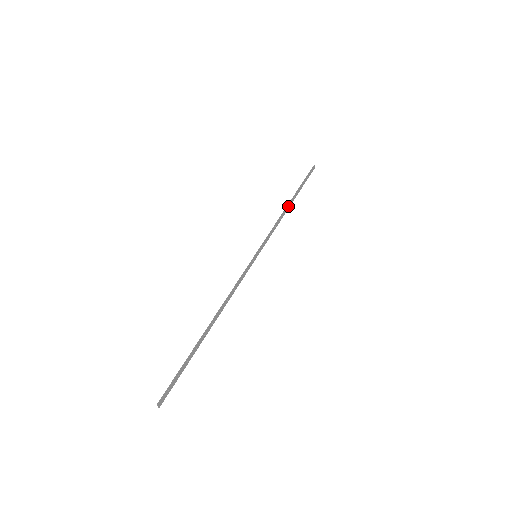
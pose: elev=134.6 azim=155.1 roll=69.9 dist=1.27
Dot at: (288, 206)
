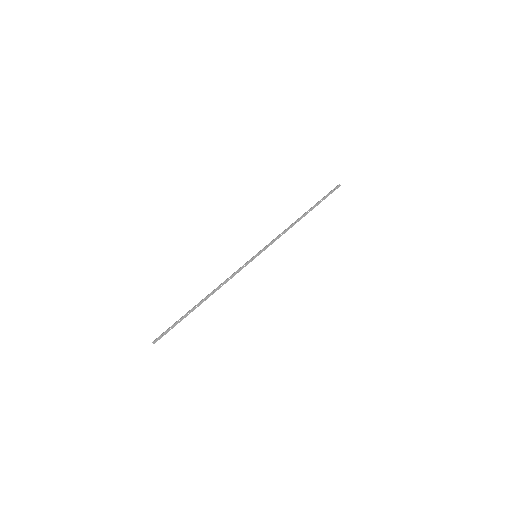
Dot at: (299, 219)
